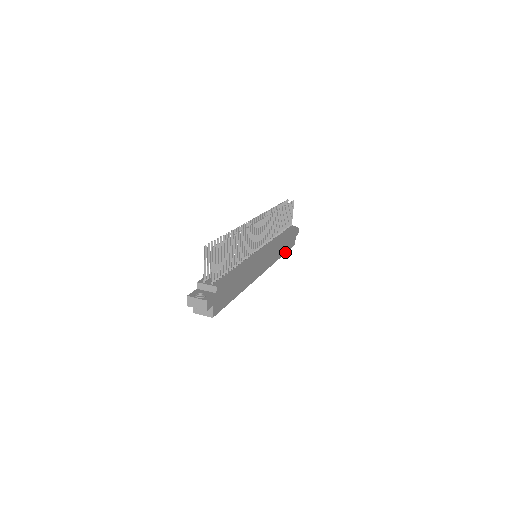
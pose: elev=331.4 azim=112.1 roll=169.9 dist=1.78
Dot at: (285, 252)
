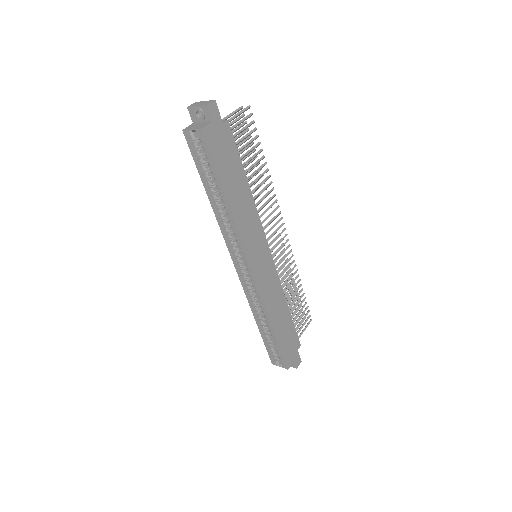
Dot at: (278, 338)
